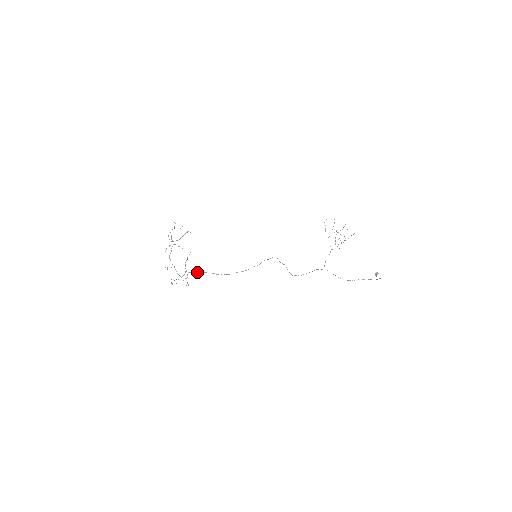
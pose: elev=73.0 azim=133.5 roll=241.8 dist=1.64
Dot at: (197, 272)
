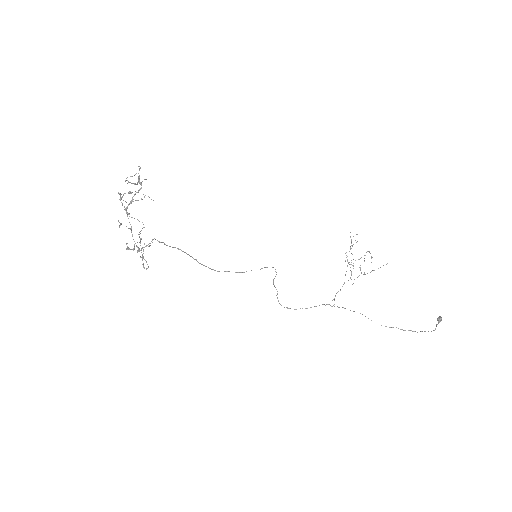
Dot at: occluded
